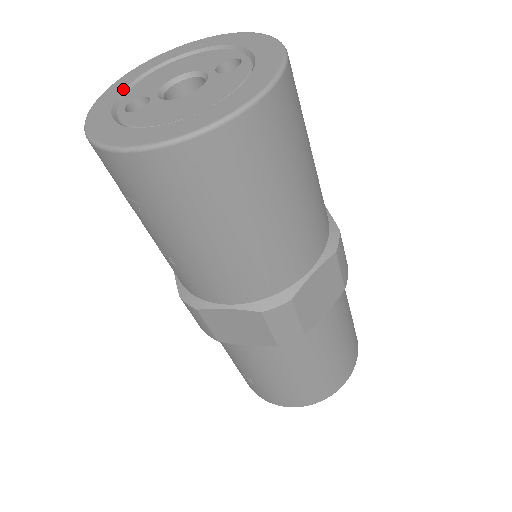
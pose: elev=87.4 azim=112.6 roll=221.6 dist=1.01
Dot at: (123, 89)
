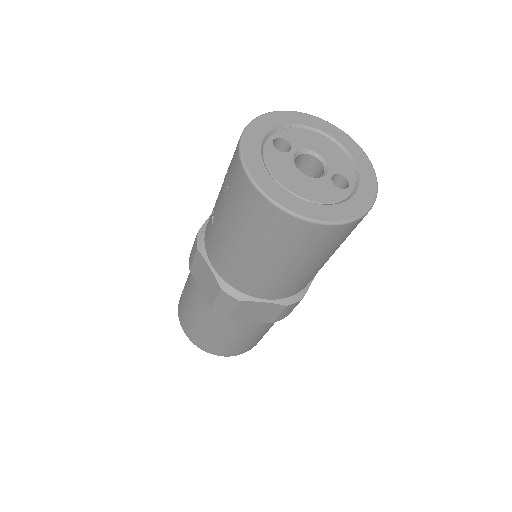
Dot at: (288, 124)
